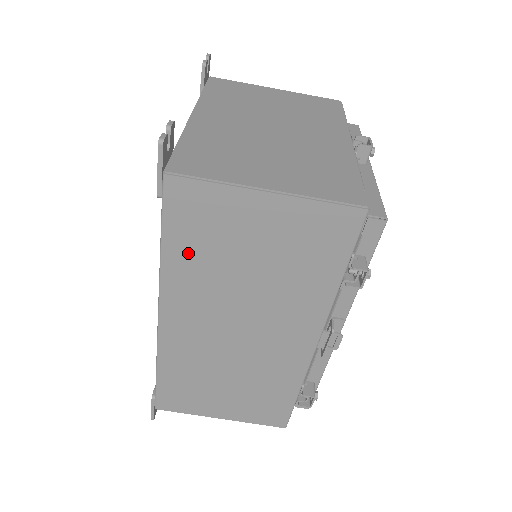
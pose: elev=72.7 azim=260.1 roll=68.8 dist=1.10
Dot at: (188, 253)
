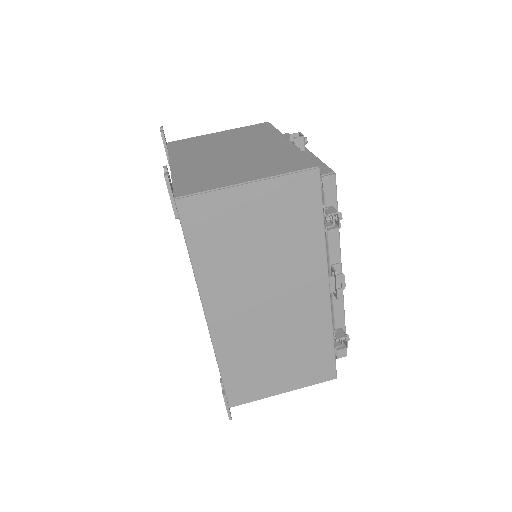
Dot at: (211, 253)
